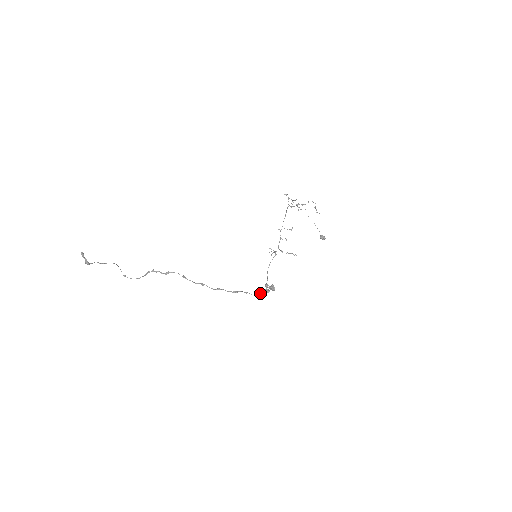
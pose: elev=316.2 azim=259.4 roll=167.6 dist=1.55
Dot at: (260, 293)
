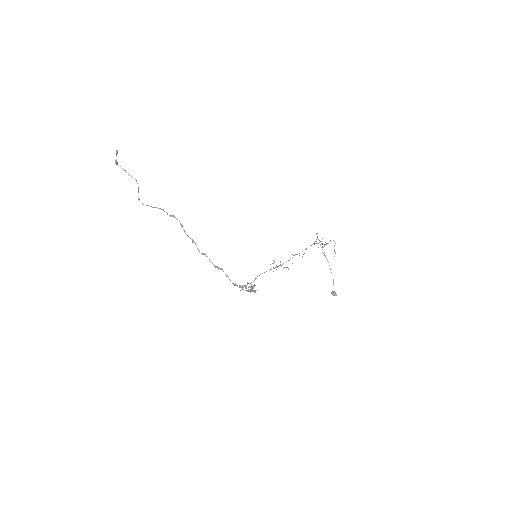
Dot at: (239, 286)
